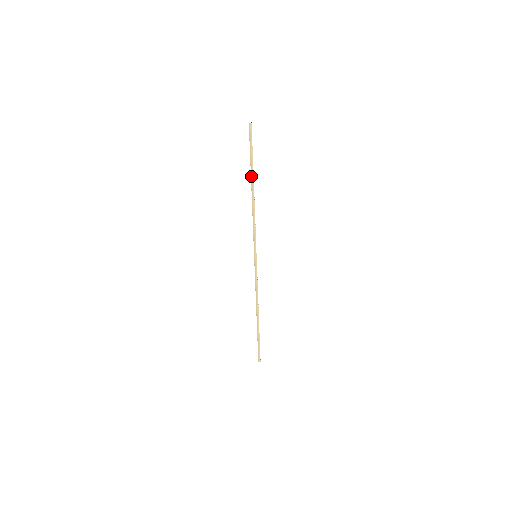
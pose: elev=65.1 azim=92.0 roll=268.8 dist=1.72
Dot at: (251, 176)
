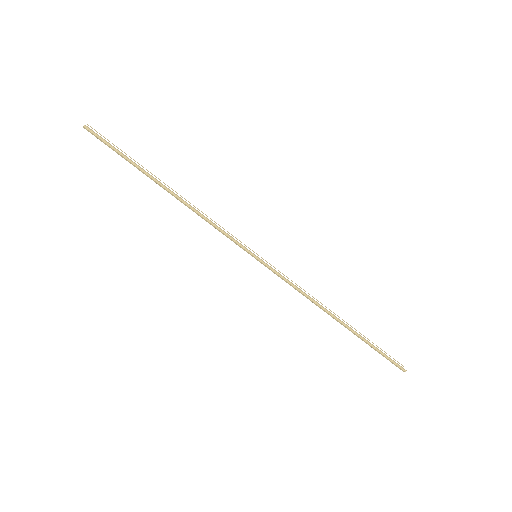
Dot at: occluded
